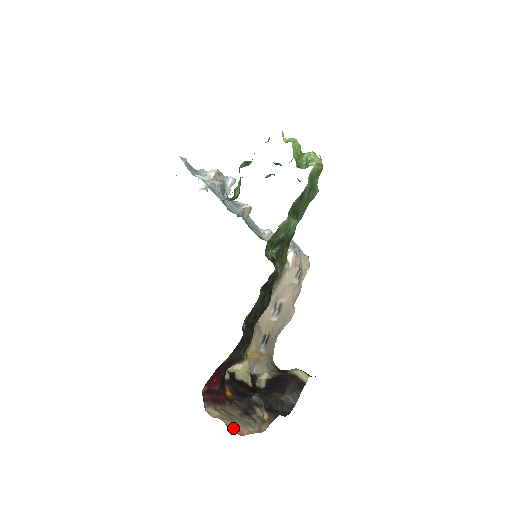
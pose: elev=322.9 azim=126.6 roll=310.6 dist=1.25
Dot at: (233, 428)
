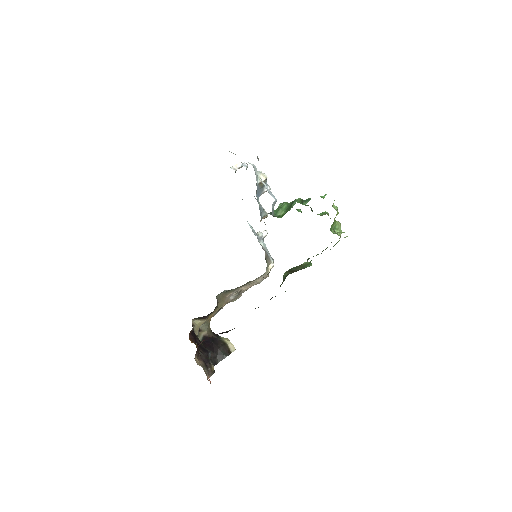
Dot at: (208, 378)
